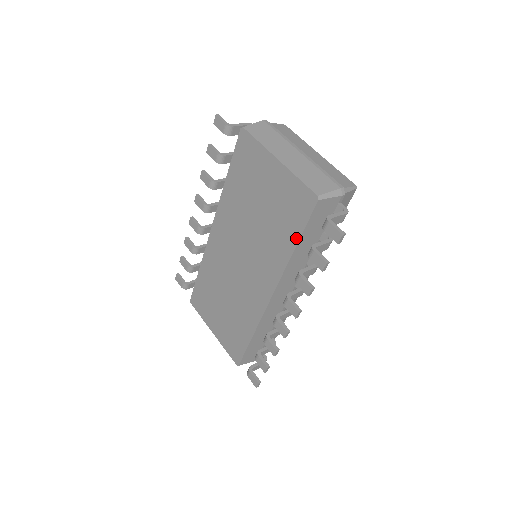
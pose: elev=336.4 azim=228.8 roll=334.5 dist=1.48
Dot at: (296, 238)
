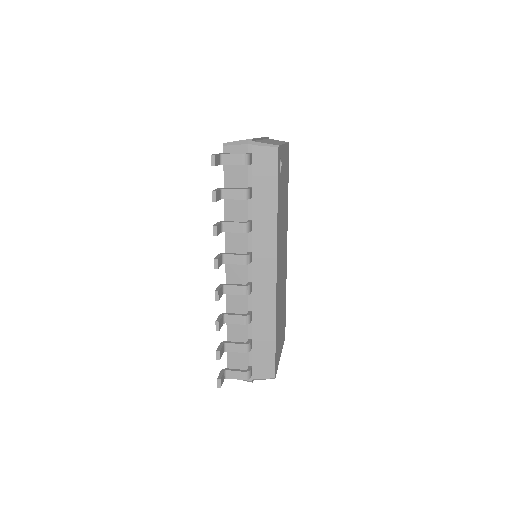
Dot at: occluded
